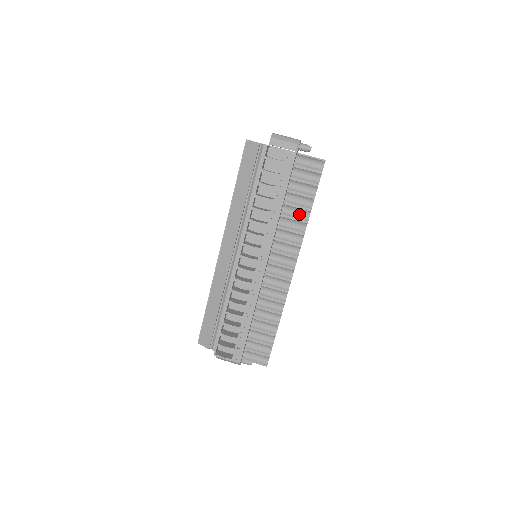
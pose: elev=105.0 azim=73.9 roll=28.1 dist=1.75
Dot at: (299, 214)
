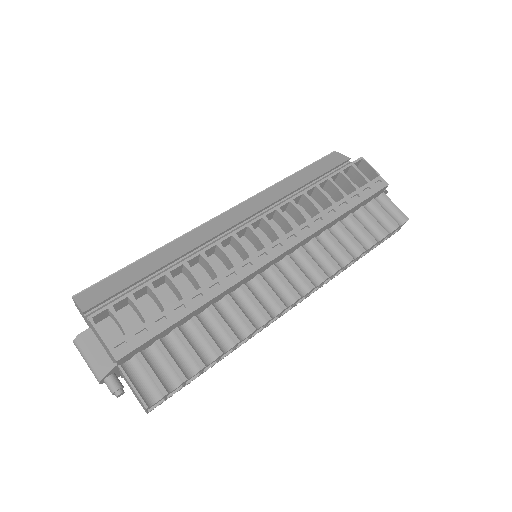
Dot at: (346, 246)
